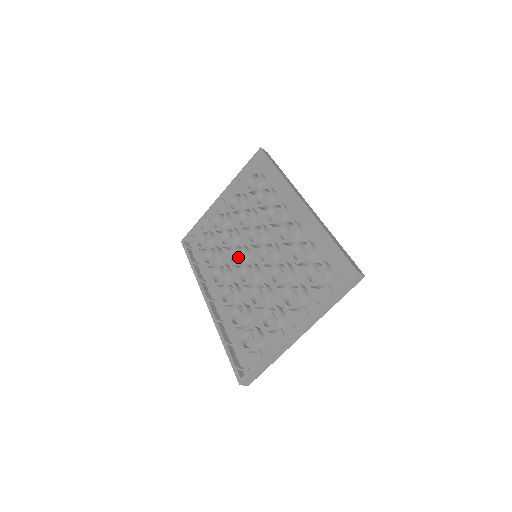
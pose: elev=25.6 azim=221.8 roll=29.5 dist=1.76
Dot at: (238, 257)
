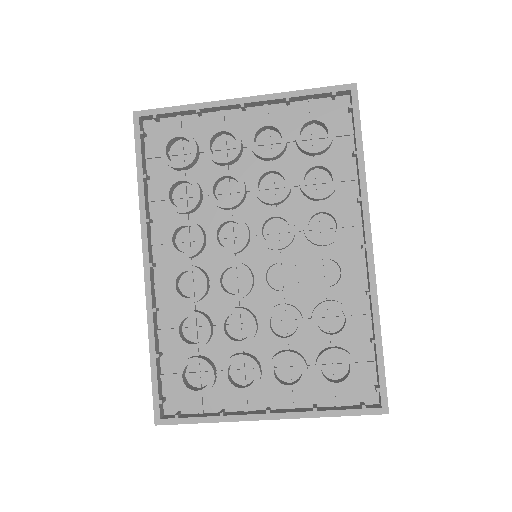
Dot at: (227, 234)
